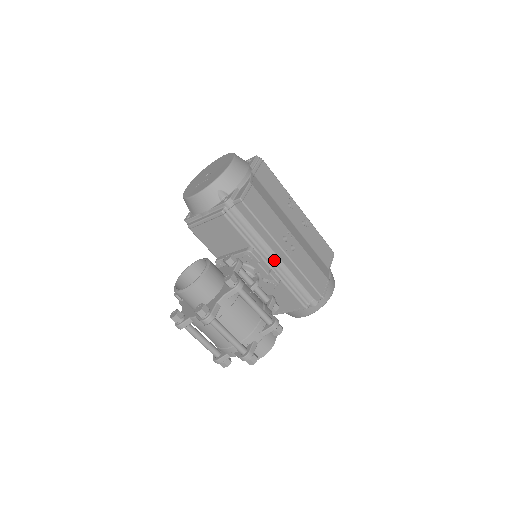
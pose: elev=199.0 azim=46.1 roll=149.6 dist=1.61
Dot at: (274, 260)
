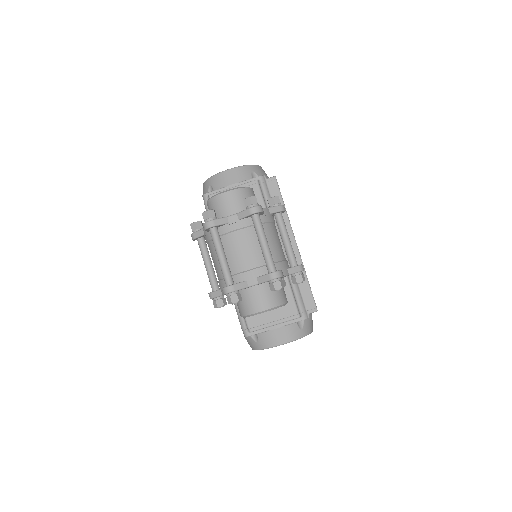
Dot at: (283, 249)
